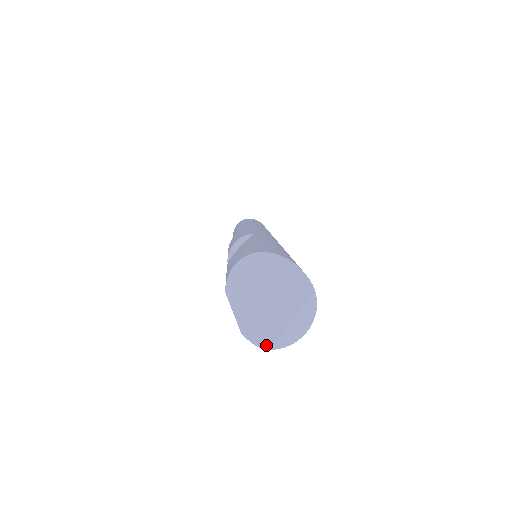
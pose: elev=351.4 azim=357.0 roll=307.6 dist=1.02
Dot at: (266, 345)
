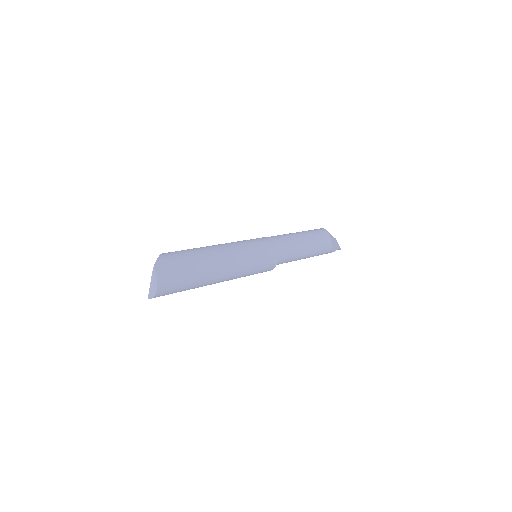
Dot at: (148, 297)
